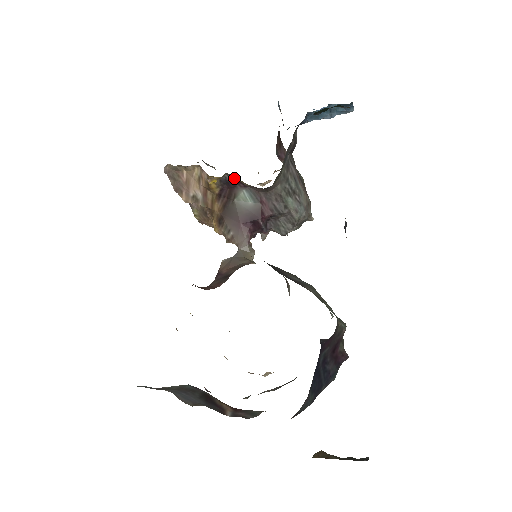
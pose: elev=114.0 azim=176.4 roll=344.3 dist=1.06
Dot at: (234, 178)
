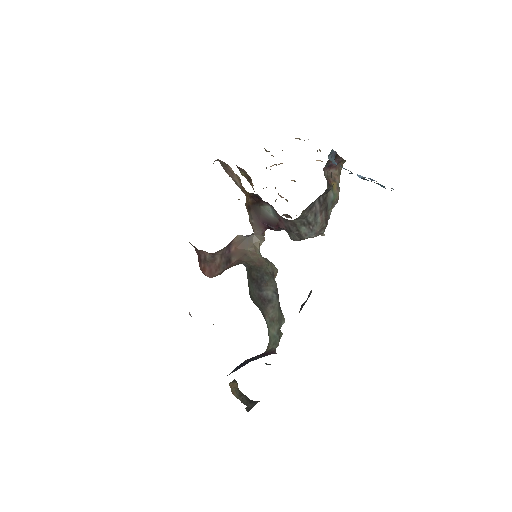
Dot at: (262, 200)
